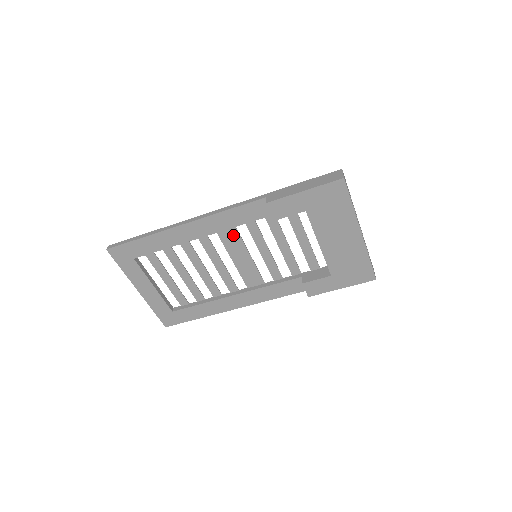
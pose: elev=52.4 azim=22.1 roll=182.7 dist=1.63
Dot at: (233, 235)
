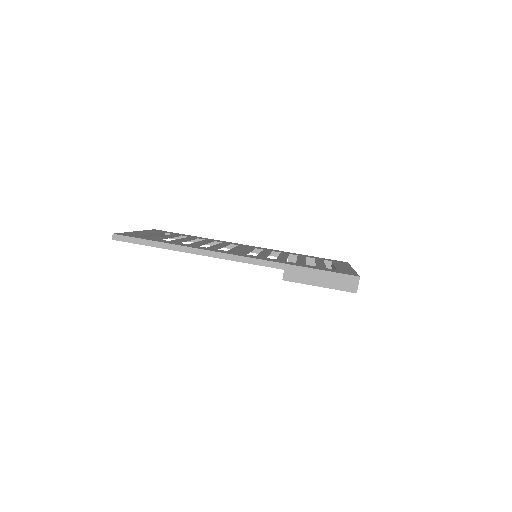
Dot at: occluded
